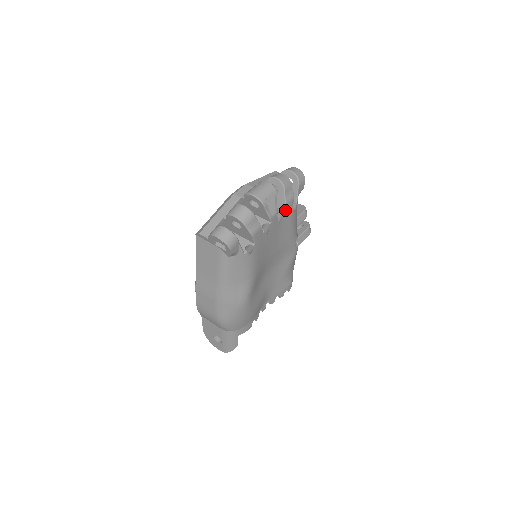
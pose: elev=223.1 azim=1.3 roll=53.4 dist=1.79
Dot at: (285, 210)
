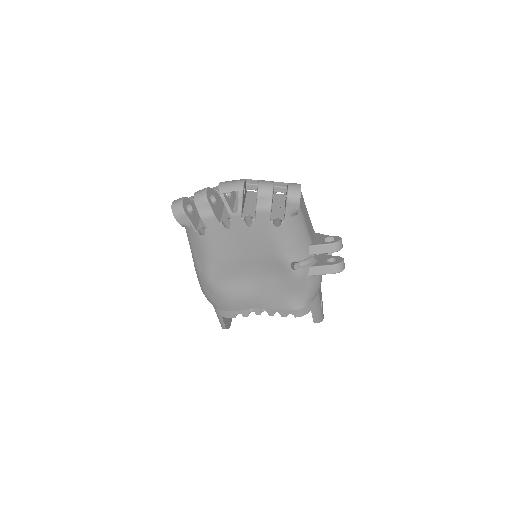
Dot at: (257, 217)
